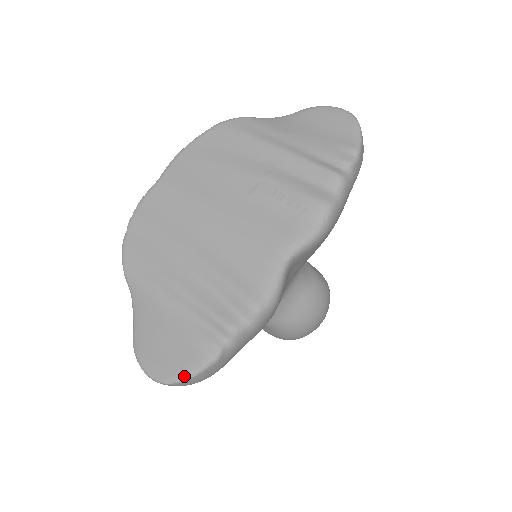
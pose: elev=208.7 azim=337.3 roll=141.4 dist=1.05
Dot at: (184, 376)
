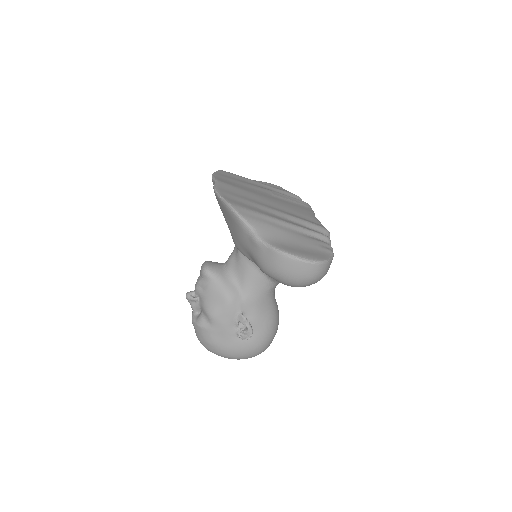
Dot at: (329, 258)
